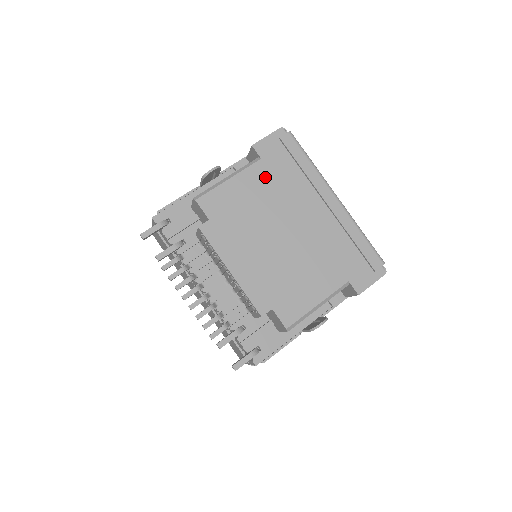
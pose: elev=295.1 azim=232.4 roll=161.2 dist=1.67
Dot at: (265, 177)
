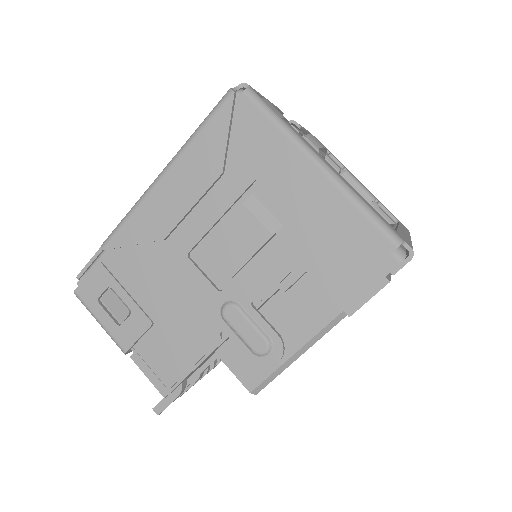
Dot at: occluded
